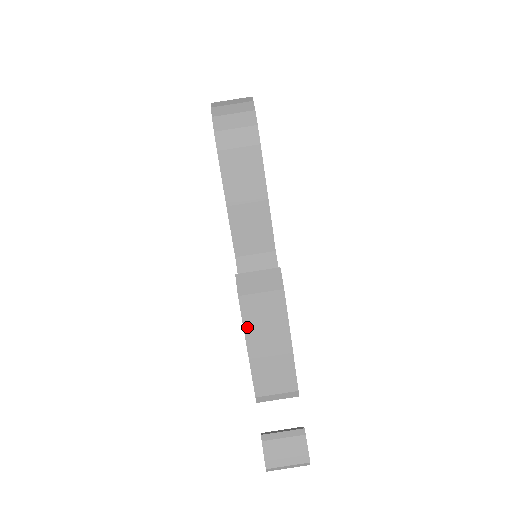
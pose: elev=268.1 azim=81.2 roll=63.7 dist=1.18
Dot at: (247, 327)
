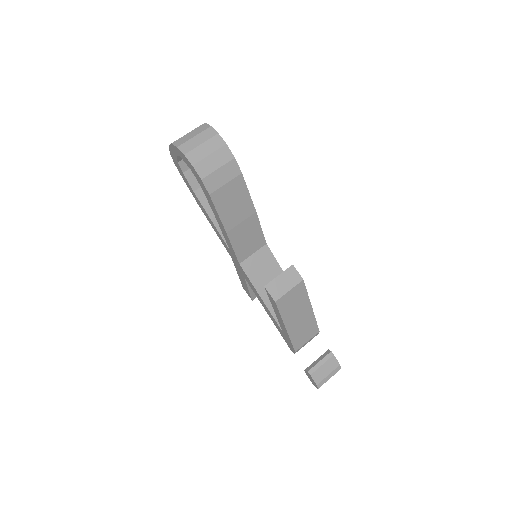
Dot at: (284, 316)
